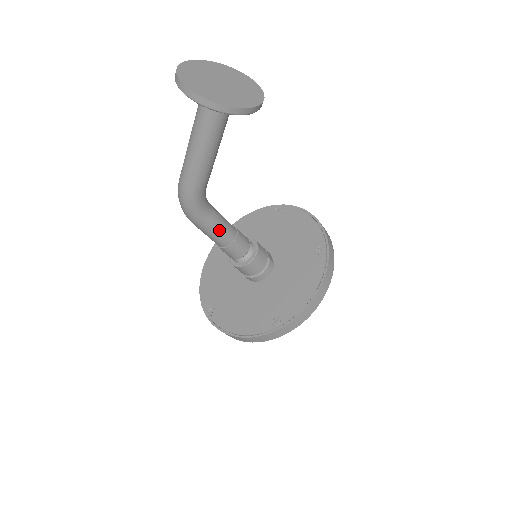
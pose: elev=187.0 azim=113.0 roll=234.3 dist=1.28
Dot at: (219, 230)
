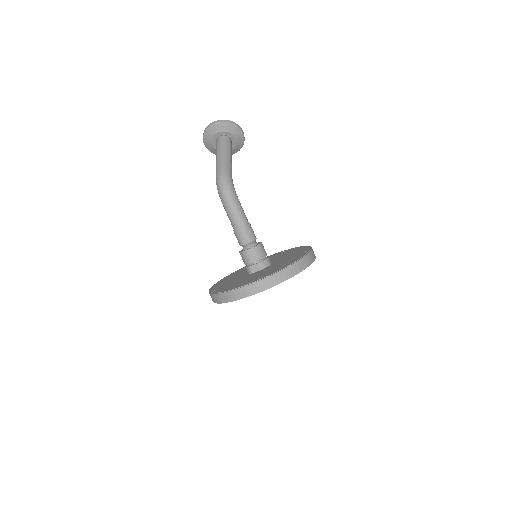
Dot at: occluded
